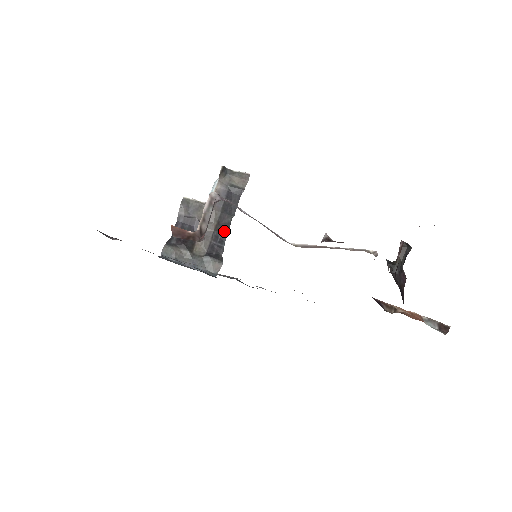
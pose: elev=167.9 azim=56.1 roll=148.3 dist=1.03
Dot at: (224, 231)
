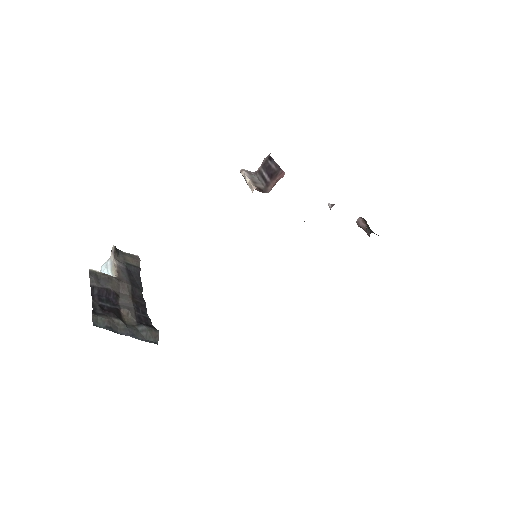
Dot at: (142, 303)
